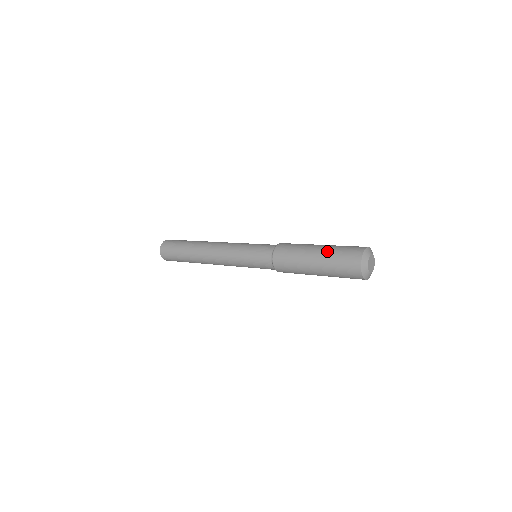
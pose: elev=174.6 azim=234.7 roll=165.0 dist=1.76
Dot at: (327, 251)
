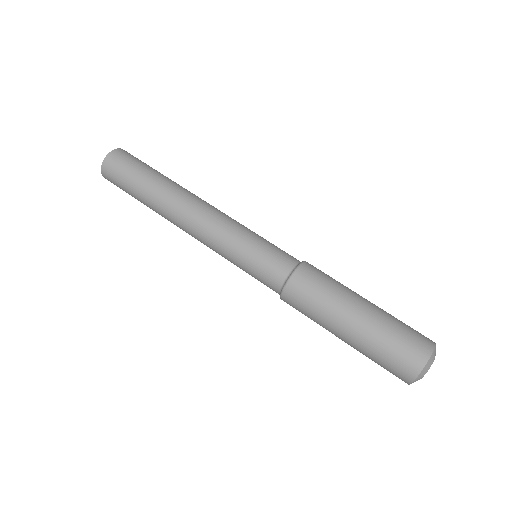
Dot at: (372, 330)
